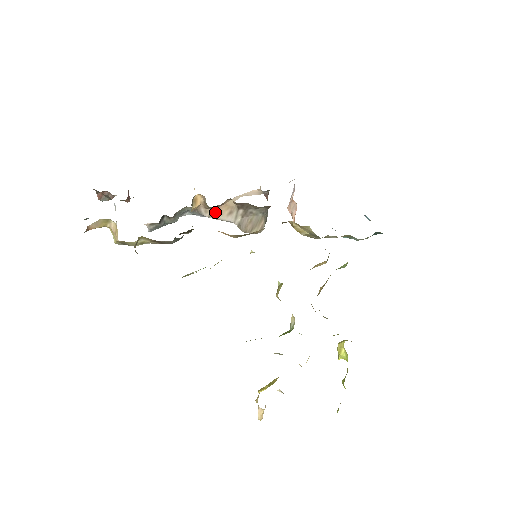
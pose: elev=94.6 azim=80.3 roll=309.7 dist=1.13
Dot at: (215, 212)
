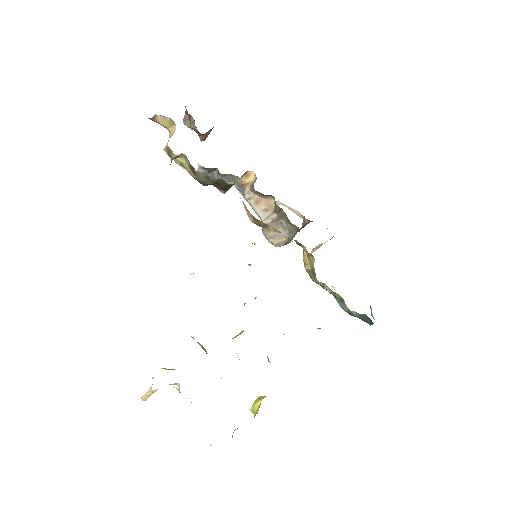
Dot at: (255, 199)
